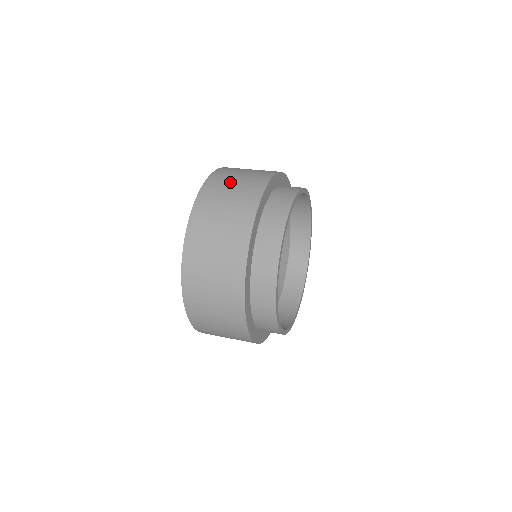
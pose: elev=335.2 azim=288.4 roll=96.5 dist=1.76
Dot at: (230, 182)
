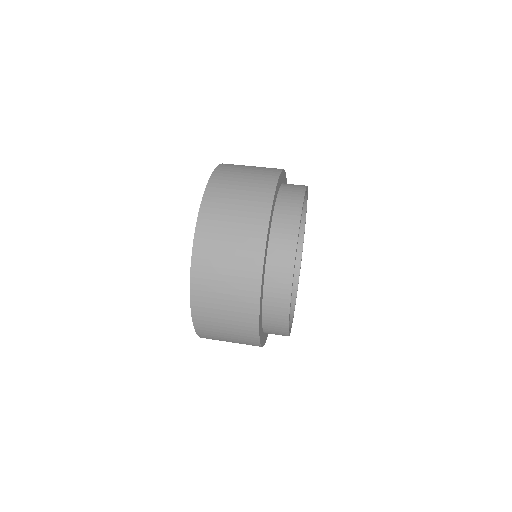
Dot at: (228, 213)
